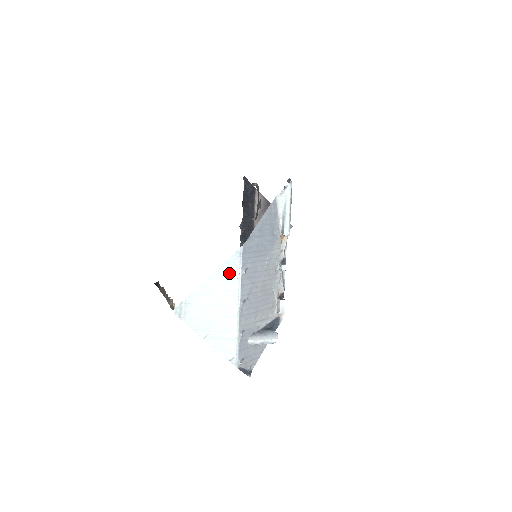
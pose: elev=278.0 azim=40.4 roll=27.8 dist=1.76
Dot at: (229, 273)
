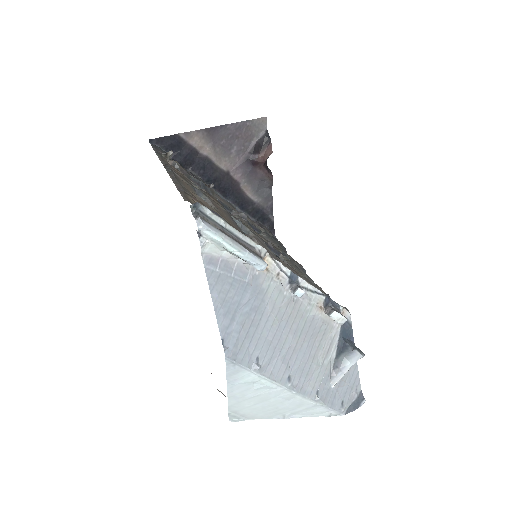
Dot at: (243, 379)
